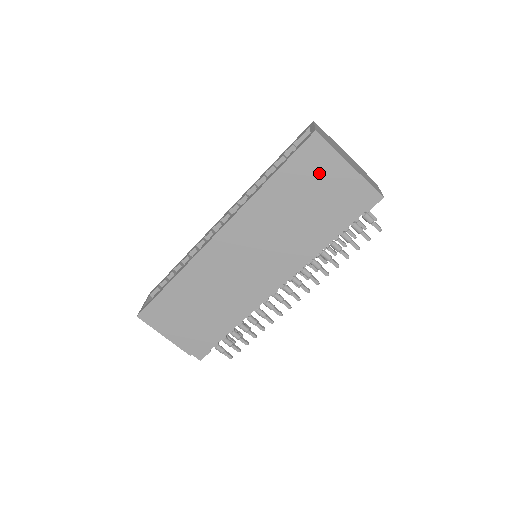
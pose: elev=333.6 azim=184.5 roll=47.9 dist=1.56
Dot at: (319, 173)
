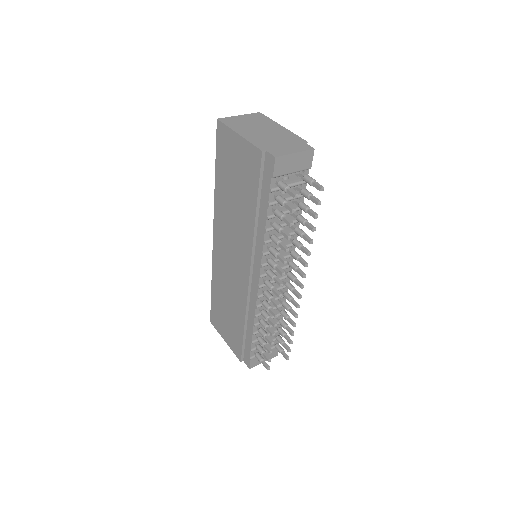
Dot at: (232, 155)
